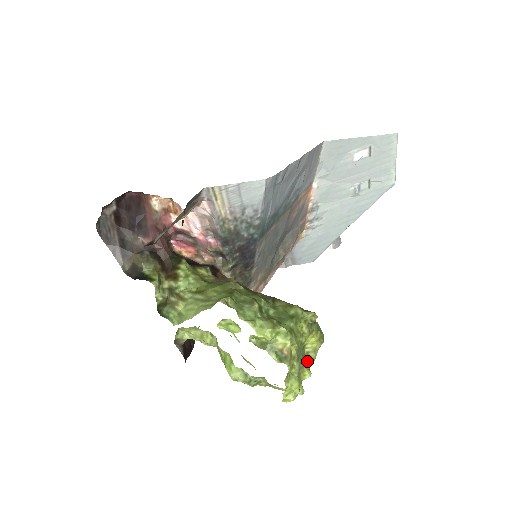
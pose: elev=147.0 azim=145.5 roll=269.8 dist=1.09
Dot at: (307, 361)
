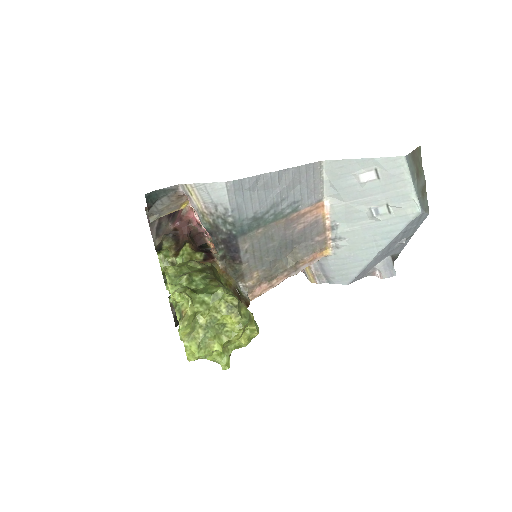
Dot at: (223, 337)
